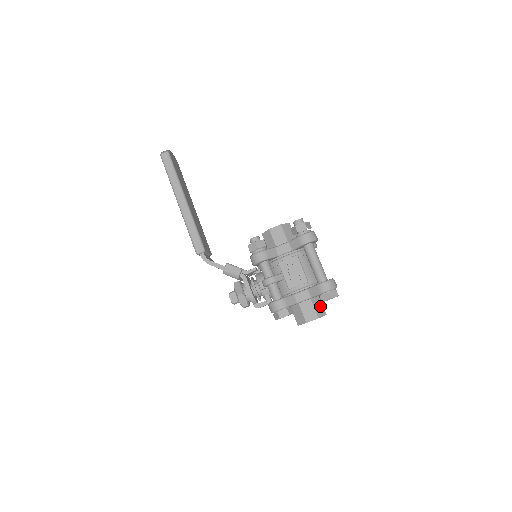
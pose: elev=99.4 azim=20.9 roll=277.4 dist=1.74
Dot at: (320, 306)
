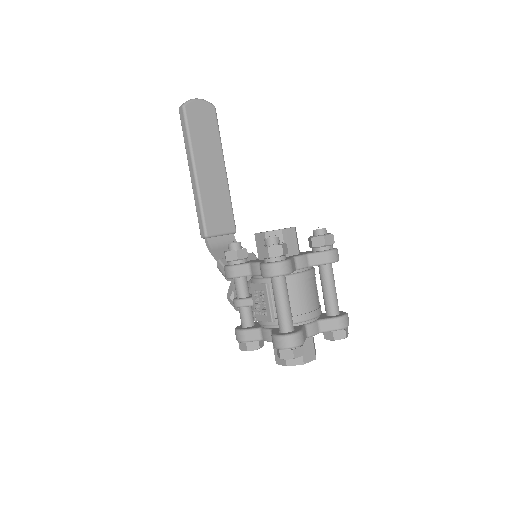
Dot at: occluded
